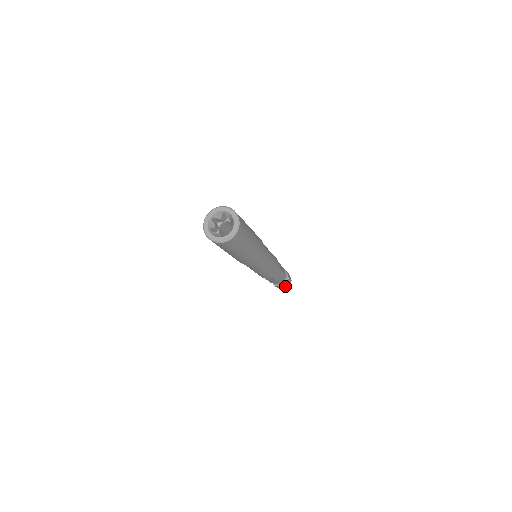
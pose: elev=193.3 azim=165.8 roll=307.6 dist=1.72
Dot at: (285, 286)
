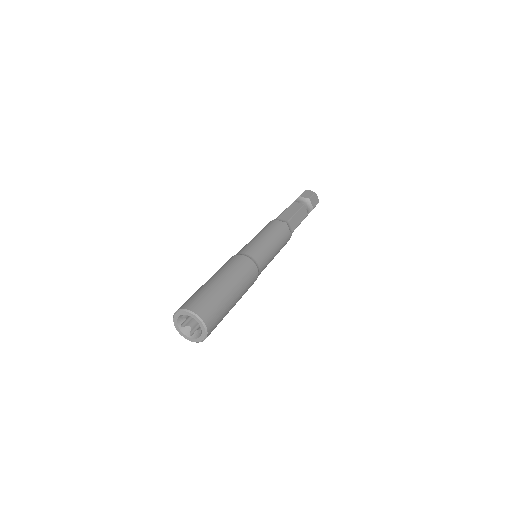
Dot at: occluded
